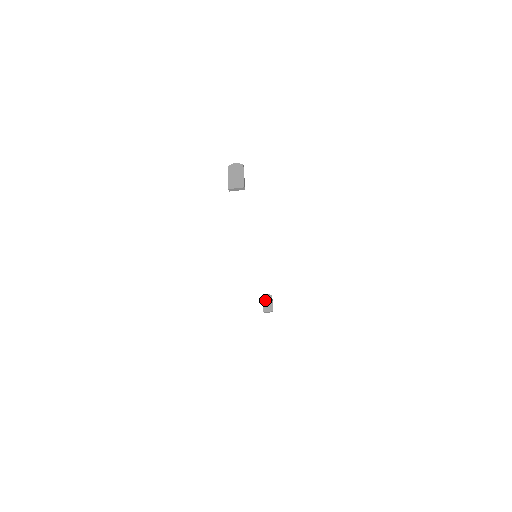
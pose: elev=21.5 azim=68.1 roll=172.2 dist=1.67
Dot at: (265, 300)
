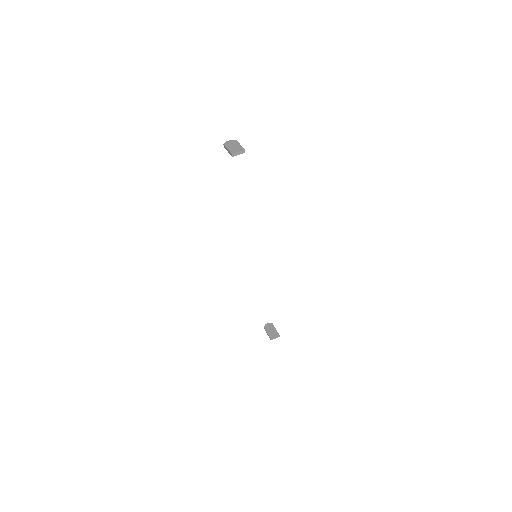
Dot at: (267, 329)
